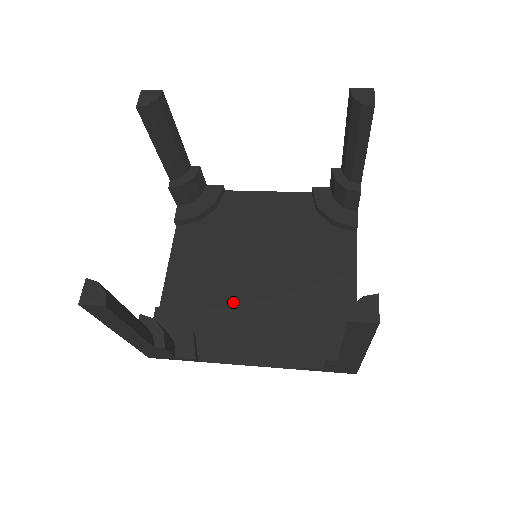
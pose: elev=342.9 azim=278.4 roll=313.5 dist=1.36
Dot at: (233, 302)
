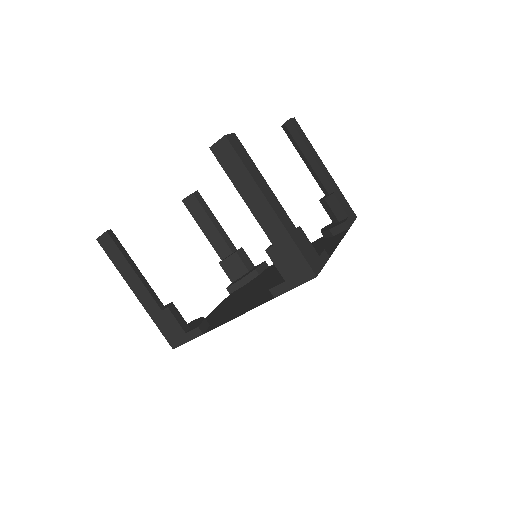
Dot at: (245, 299)
